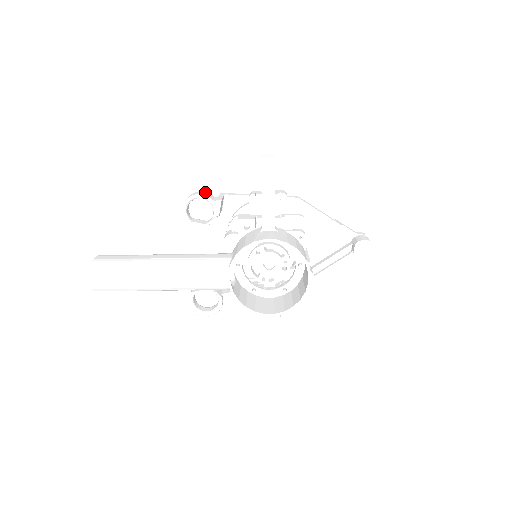
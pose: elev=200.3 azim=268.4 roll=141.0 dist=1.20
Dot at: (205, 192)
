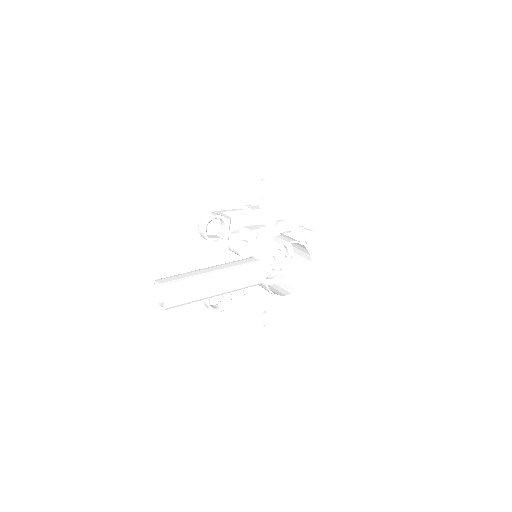
Dot at: (215, 213)
